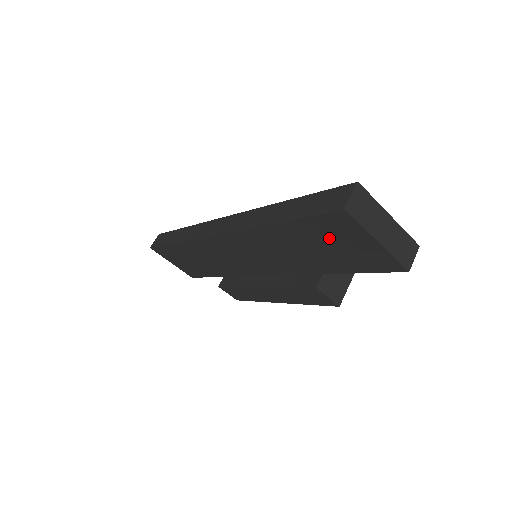
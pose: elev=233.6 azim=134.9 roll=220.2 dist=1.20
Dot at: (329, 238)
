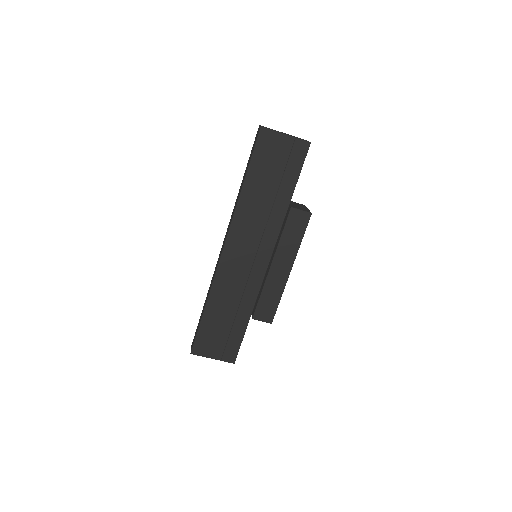
Dot at: (270, 160)
